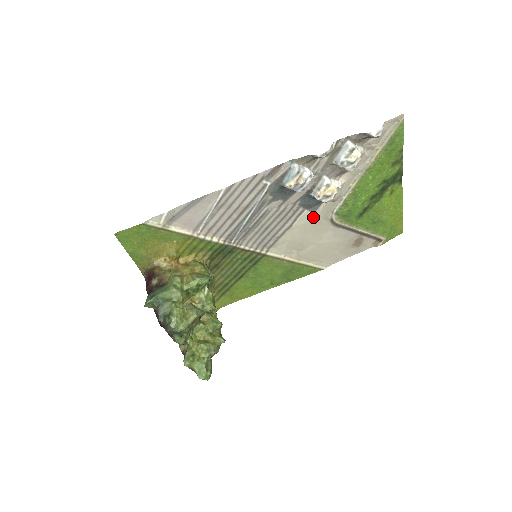
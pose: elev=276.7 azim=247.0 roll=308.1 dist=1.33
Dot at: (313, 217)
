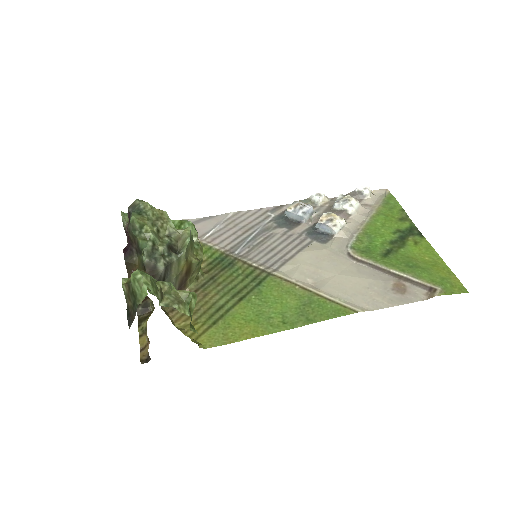
Dot at: (324, 247)
